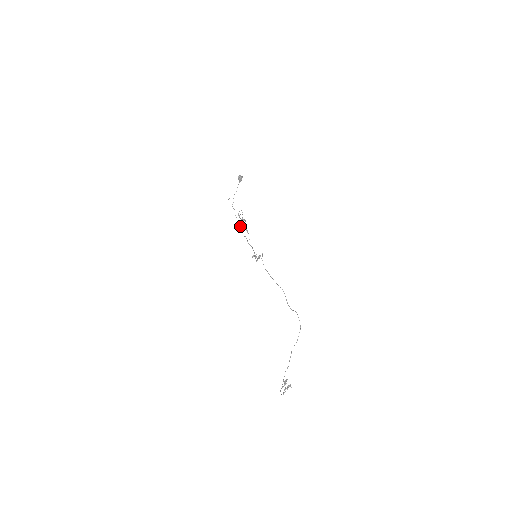
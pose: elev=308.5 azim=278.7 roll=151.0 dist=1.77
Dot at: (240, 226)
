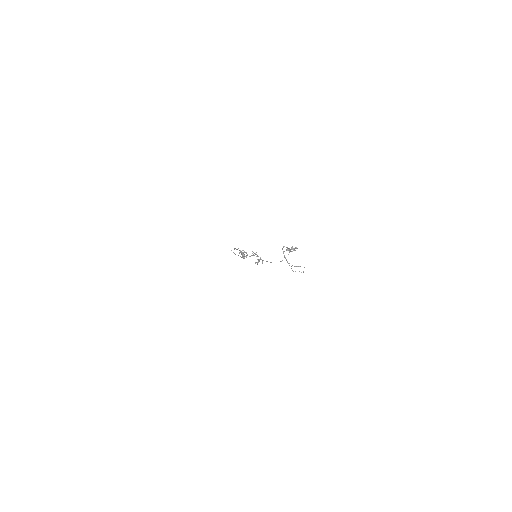
Dot at: occluded
